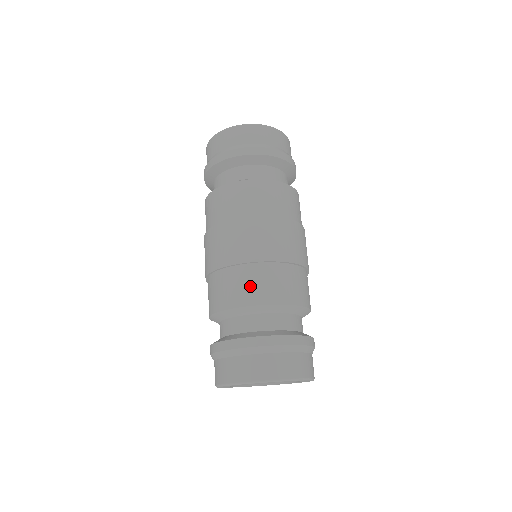
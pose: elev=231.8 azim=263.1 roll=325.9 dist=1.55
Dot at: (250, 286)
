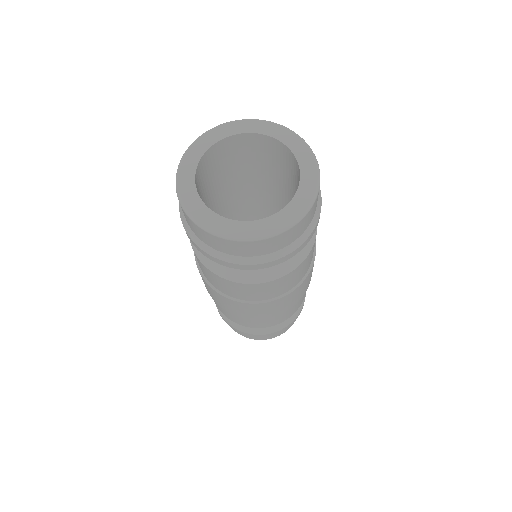
Dot at: occluded
